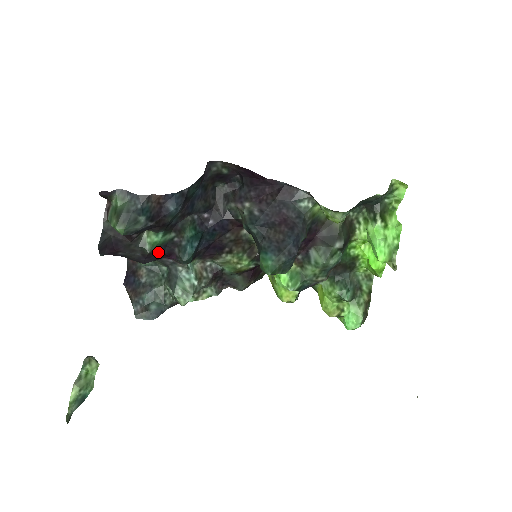
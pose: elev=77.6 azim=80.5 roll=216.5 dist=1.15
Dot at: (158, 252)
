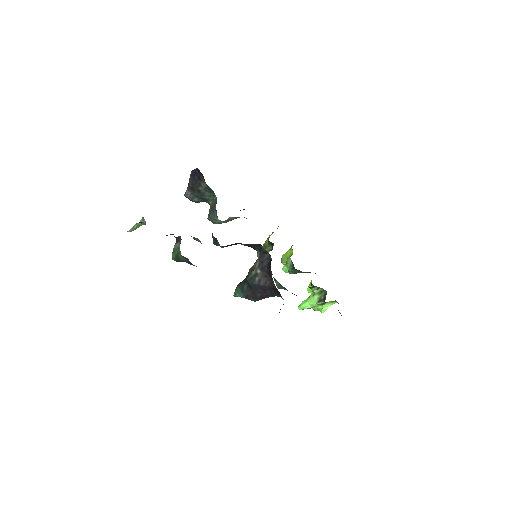
Dot at: occluded
